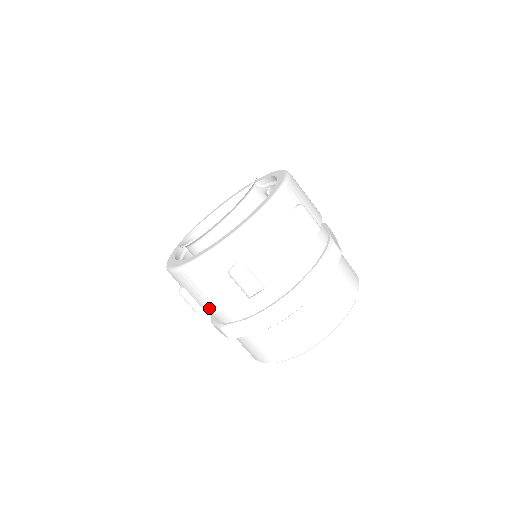
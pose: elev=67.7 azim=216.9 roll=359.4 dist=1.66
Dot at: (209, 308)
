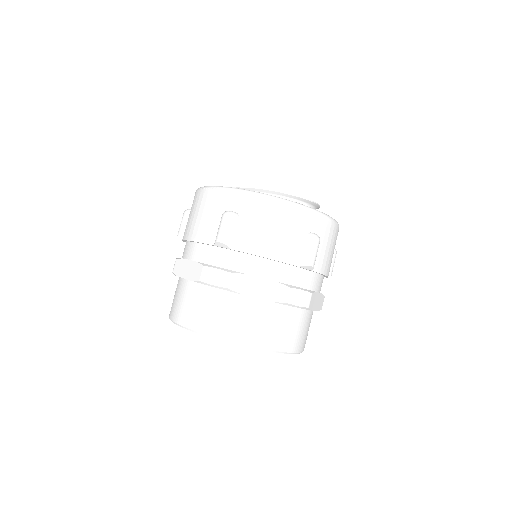
Dot at: (250, 246)
